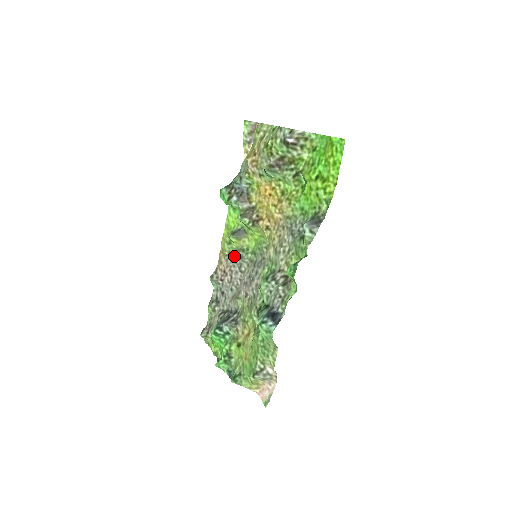
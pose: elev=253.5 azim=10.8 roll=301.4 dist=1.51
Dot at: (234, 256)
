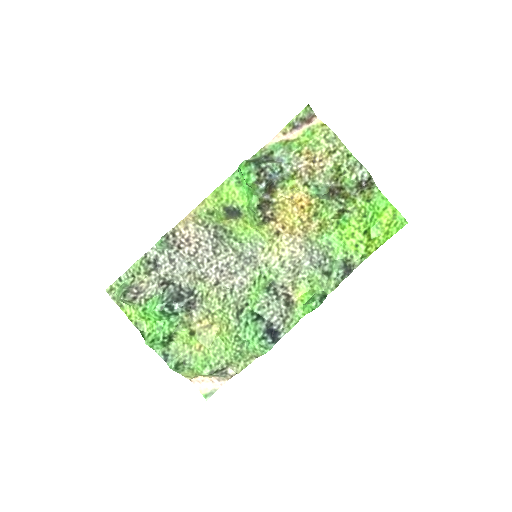
Dot at: (212, 232)
